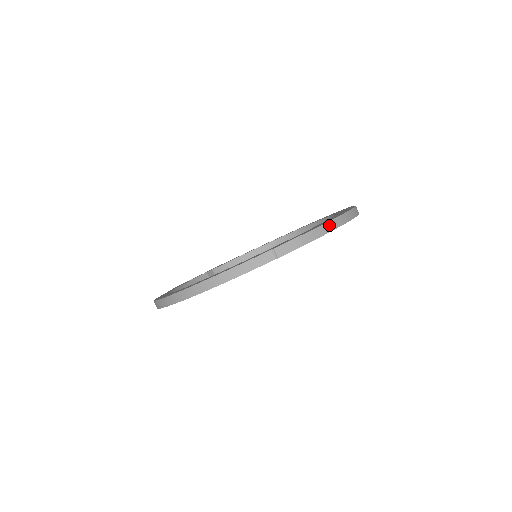
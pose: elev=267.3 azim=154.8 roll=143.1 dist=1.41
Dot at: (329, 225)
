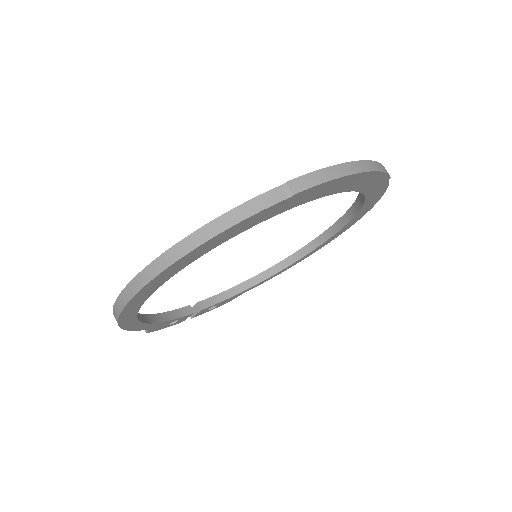
Dot at: (359, 165)
